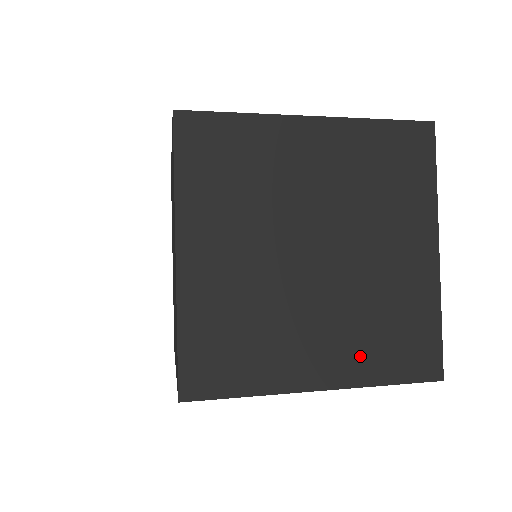
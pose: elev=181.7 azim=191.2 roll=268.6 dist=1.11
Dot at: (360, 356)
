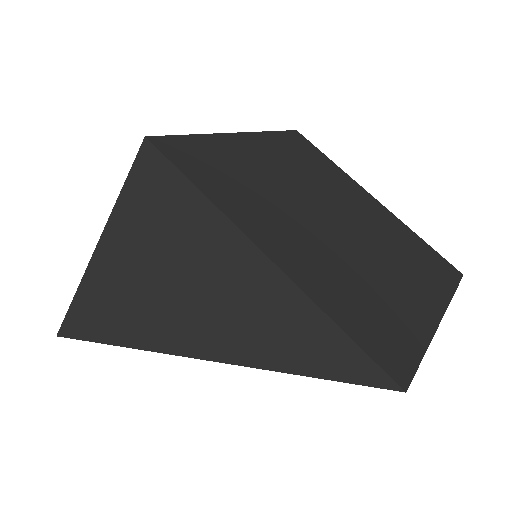
Dot at: (323, 281)
